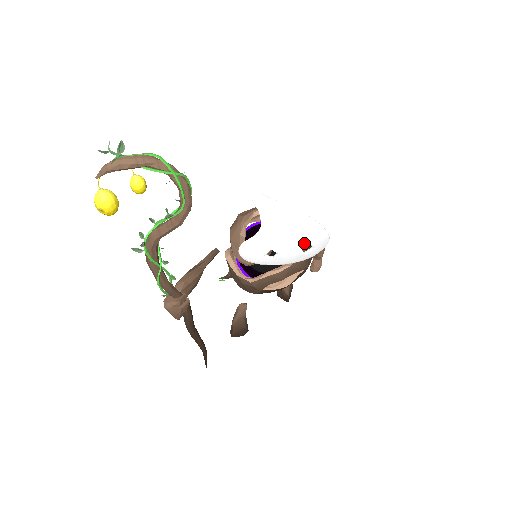
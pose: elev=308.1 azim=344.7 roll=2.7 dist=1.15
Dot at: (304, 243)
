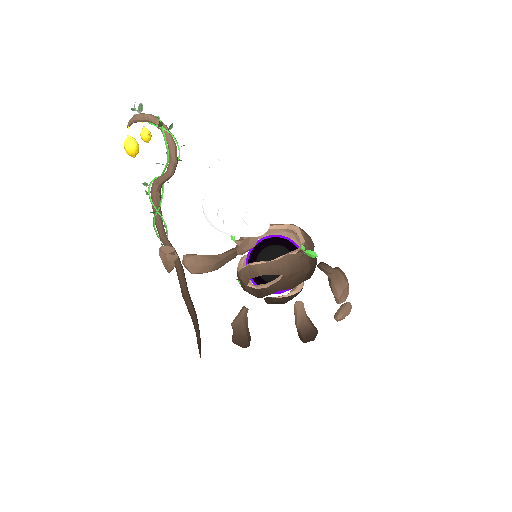
Dot at: (240, 209)
